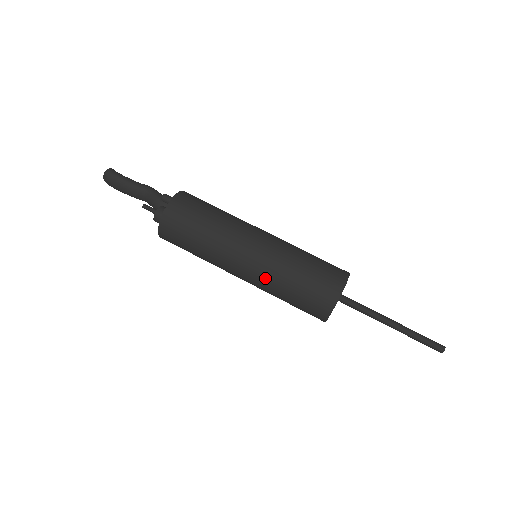
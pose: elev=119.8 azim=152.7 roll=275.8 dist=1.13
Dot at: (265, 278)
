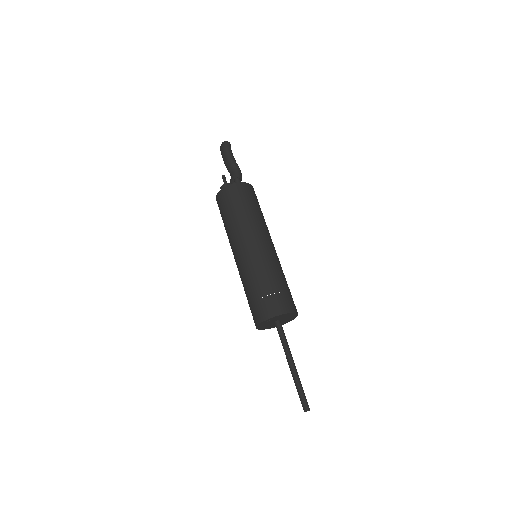
Dot at: (244, 270)
